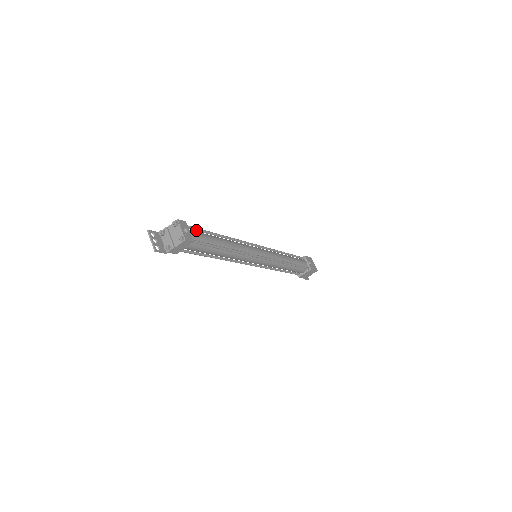
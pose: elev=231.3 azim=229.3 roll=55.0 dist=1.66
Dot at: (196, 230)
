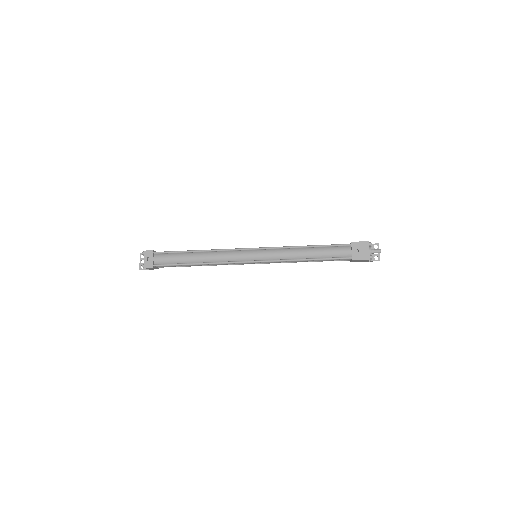
Dot at: (166, 253)
